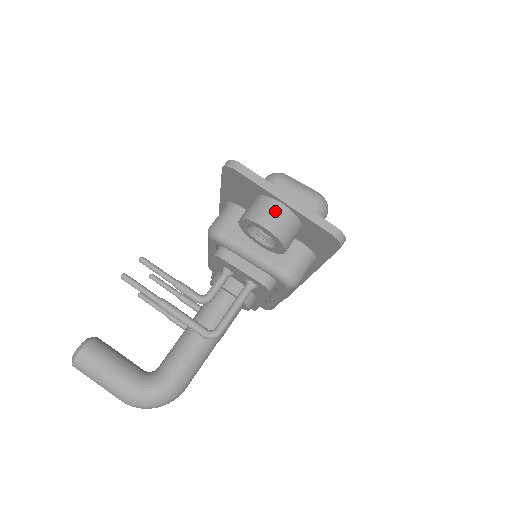
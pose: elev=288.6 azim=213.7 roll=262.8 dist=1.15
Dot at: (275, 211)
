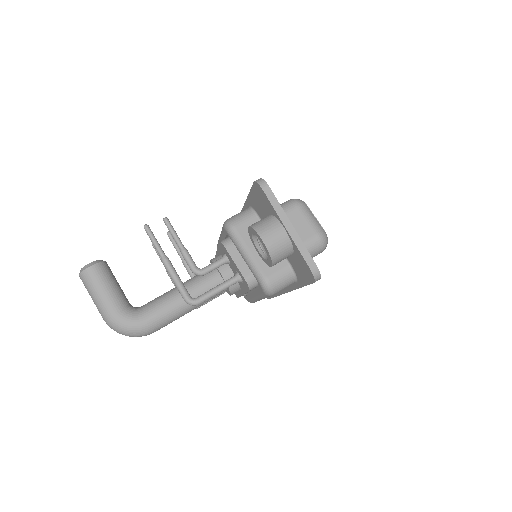
Dot at: (277, 233)
